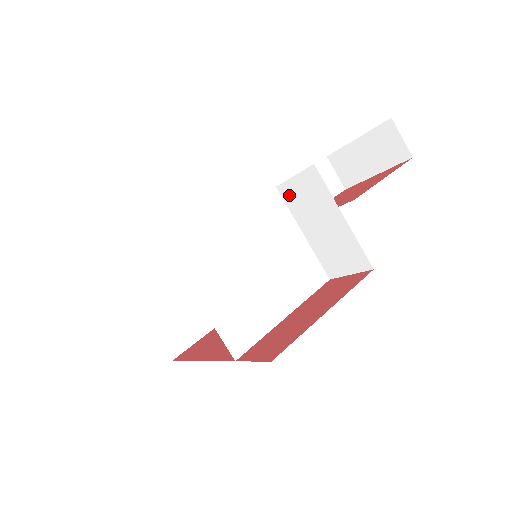
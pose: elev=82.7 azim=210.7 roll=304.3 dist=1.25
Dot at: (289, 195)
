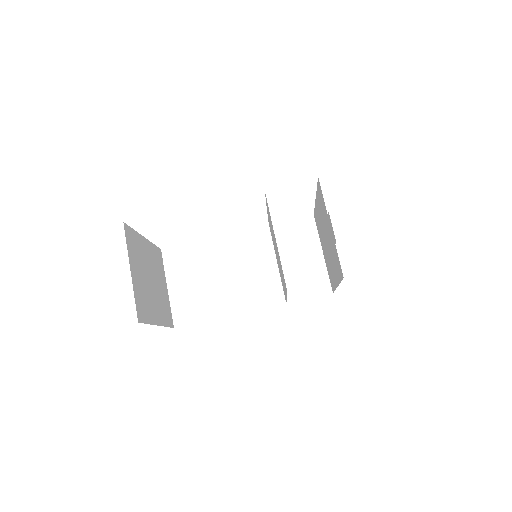
Dot at: (279, 232)
